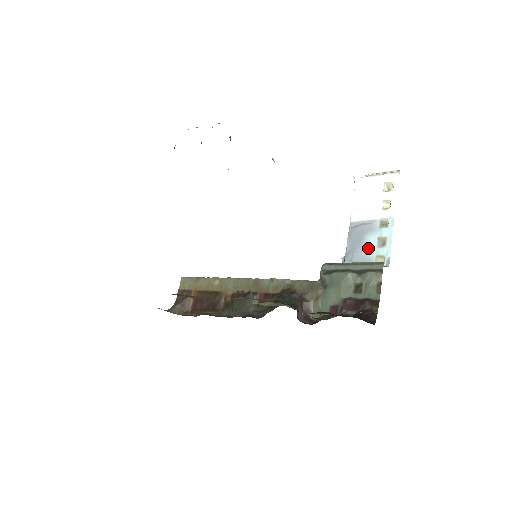
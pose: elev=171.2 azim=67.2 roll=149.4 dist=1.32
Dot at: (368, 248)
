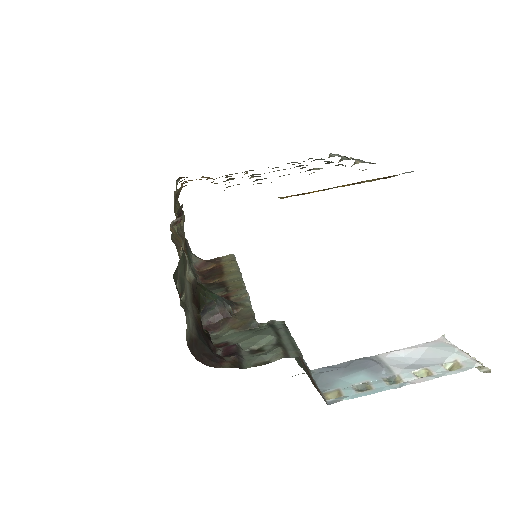
Dot at: (346, 379)
